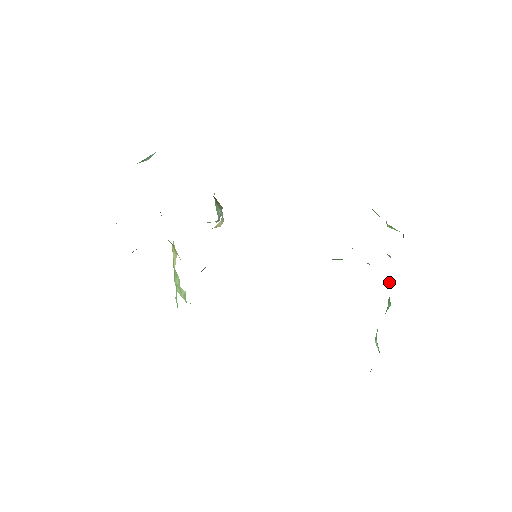
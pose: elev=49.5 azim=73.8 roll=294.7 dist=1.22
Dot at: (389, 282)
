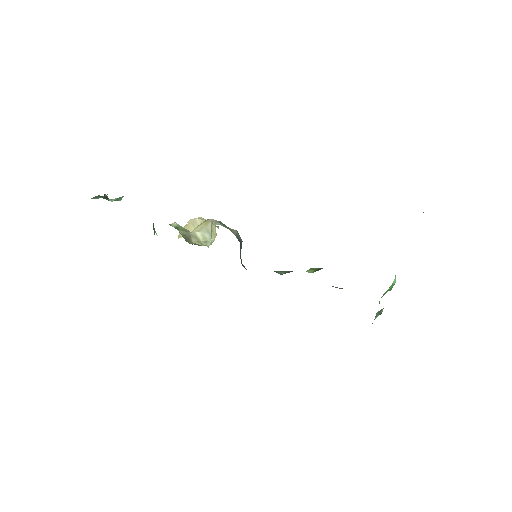
Dot at: occluded
